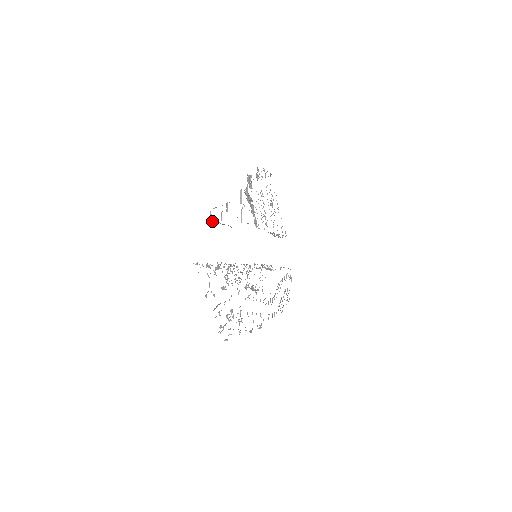
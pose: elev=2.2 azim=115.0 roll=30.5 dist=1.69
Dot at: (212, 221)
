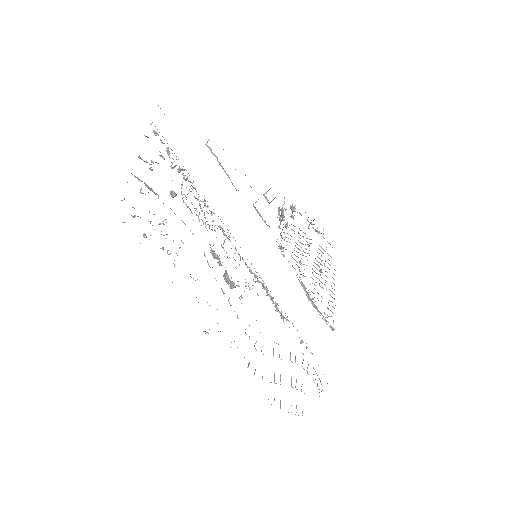
Dot at: occluded
